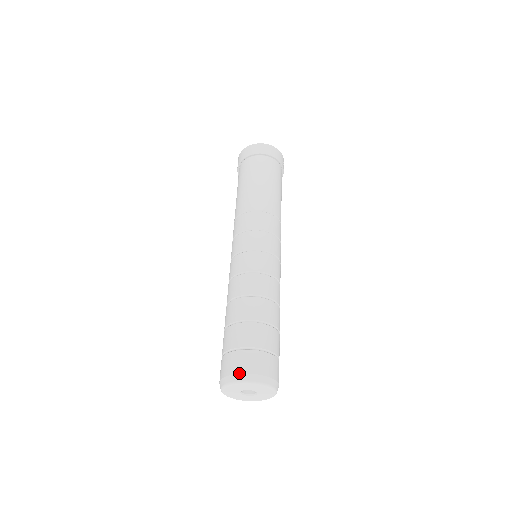
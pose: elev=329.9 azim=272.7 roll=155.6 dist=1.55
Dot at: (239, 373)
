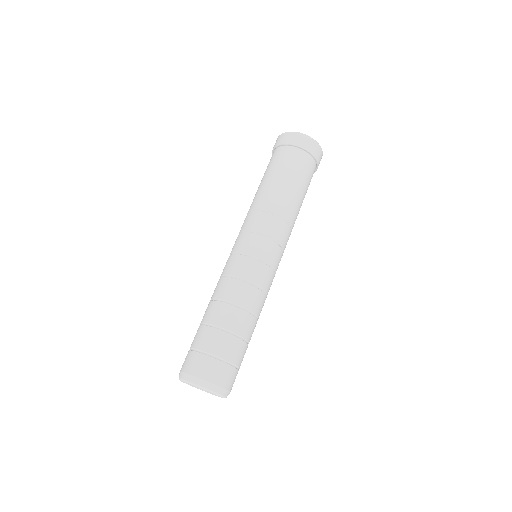
Dot at: (189, 373)
